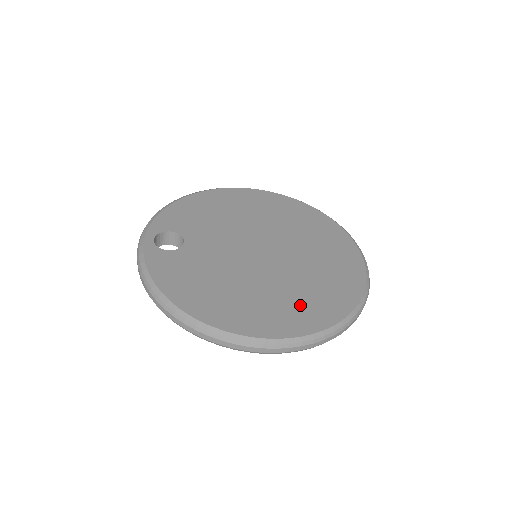
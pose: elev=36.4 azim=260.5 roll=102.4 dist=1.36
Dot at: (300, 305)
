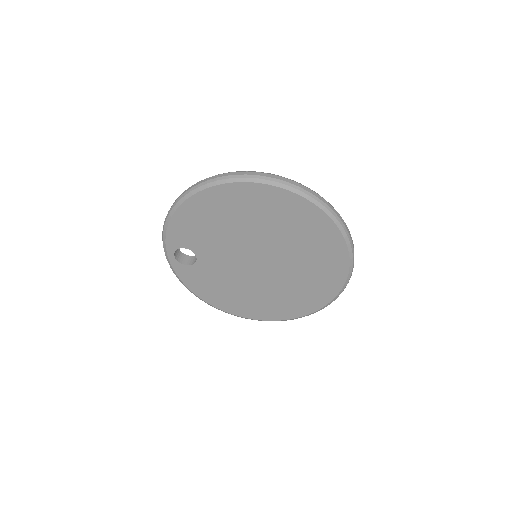
Dot at: (286, 303)
